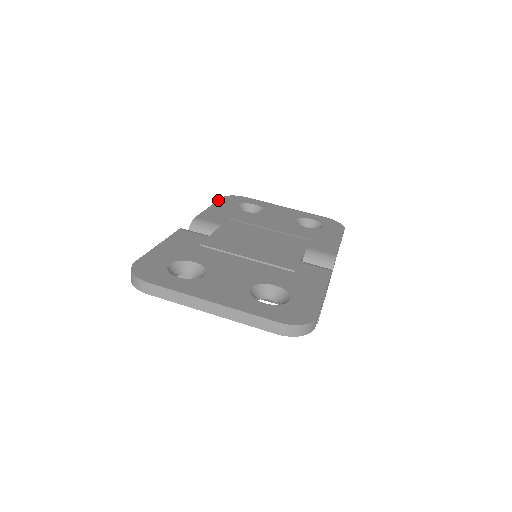
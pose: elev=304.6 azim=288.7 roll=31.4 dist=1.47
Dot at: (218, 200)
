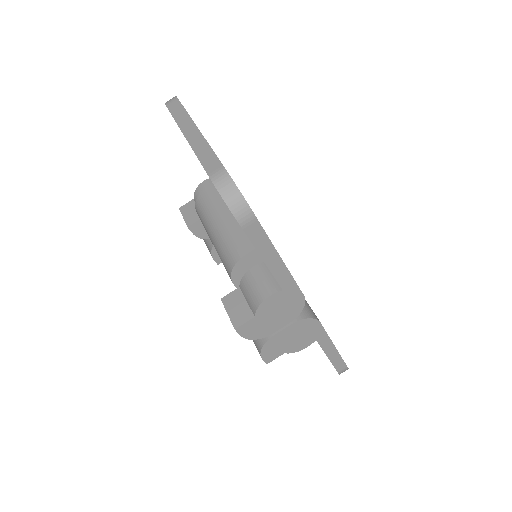
Dot at: occluded
